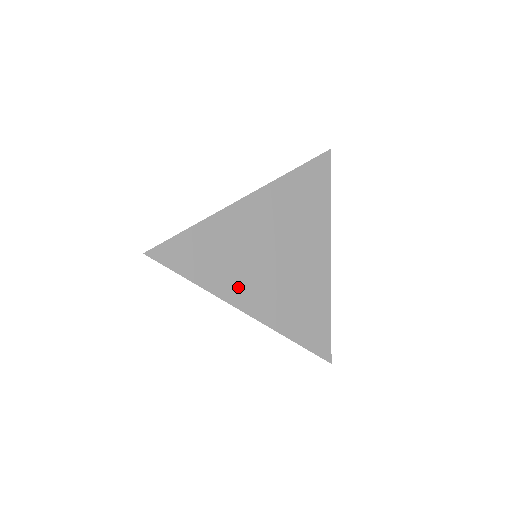
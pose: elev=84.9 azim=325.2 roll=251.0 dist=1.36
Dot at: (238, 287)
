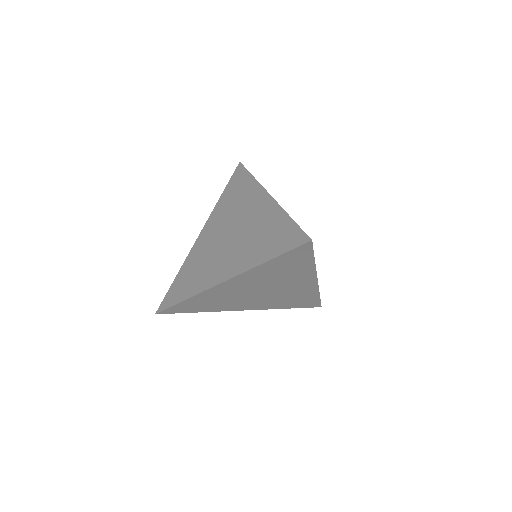
Dot at: (212, 275)
